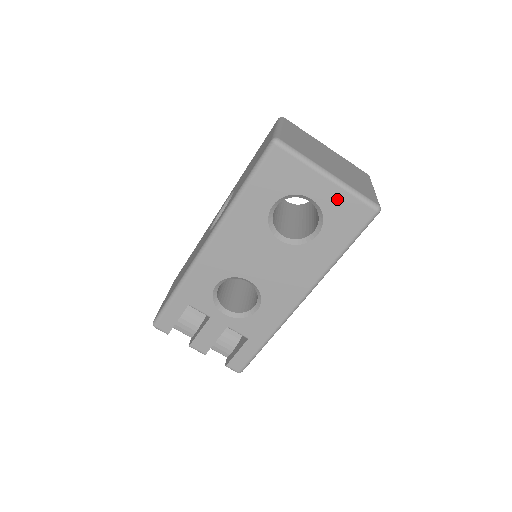
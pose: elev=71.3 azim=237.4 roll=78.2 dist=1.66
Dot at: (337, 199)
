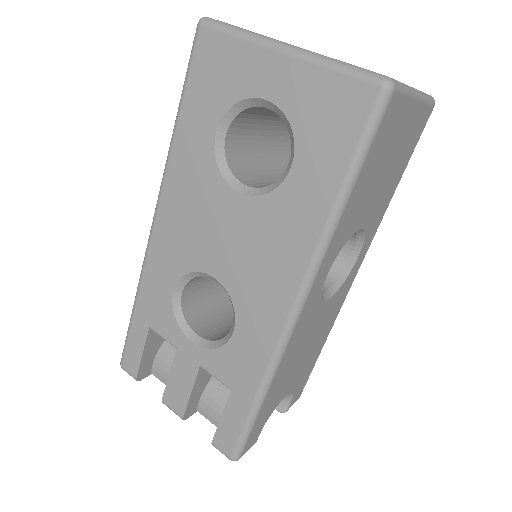
Dot at: (306, 86)
